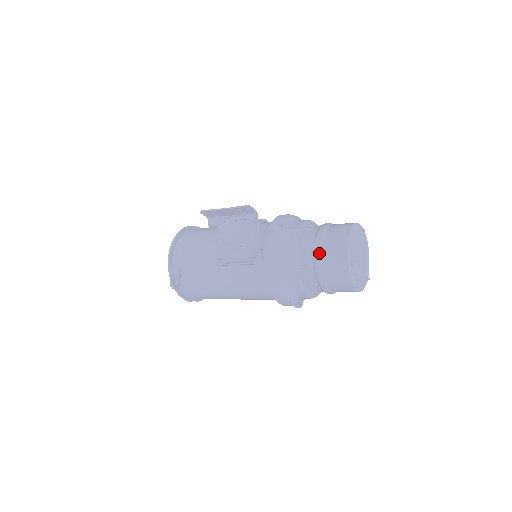
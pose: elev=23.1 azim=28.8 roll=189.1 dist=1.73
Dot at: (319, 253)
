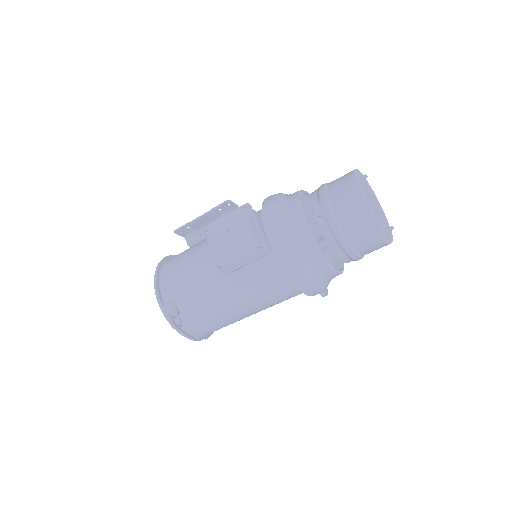
Dot at: (331, 214)
